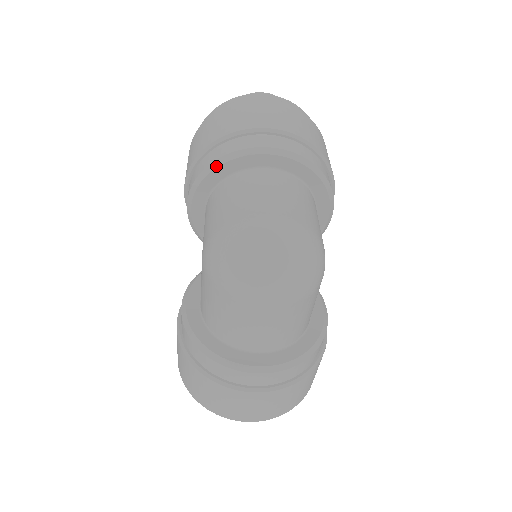
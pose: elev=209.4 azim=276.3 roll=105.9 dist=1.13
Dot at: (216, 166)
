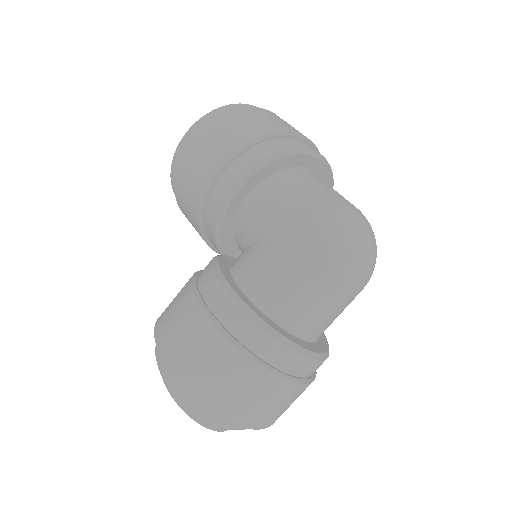
Dot at: (288, 154)
